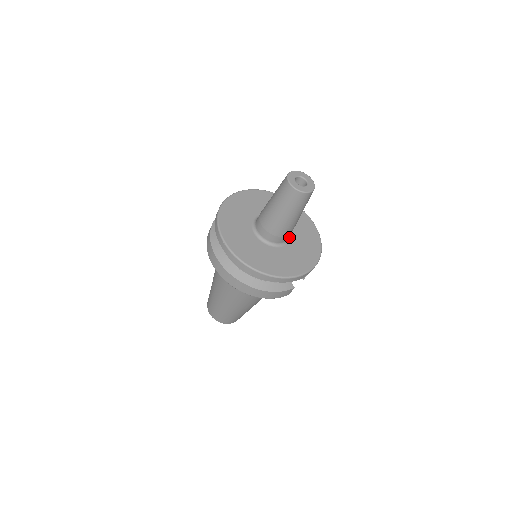
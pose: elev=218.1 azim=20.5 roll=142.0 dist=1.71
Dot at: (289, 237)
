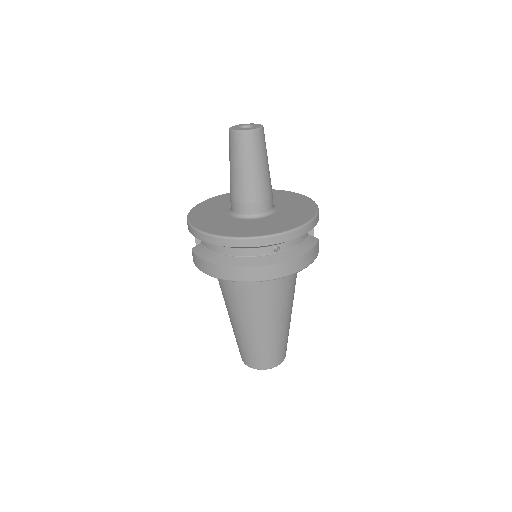
Dot at: occluded
